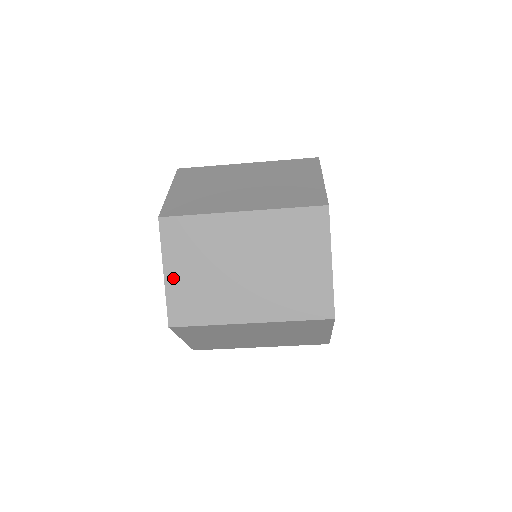
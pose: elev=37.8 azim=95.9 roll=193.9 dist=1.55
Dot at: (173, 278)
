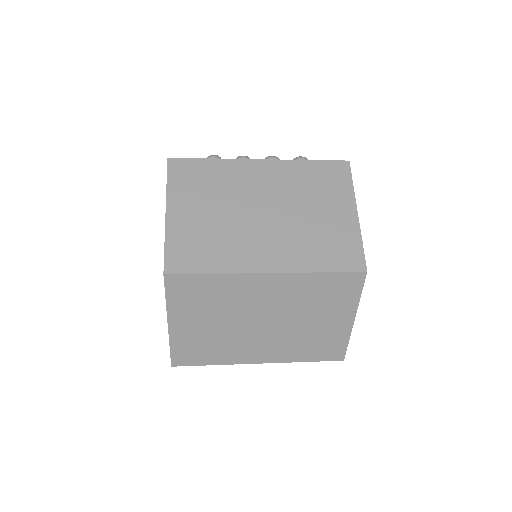
Dot at: (179, 329)
